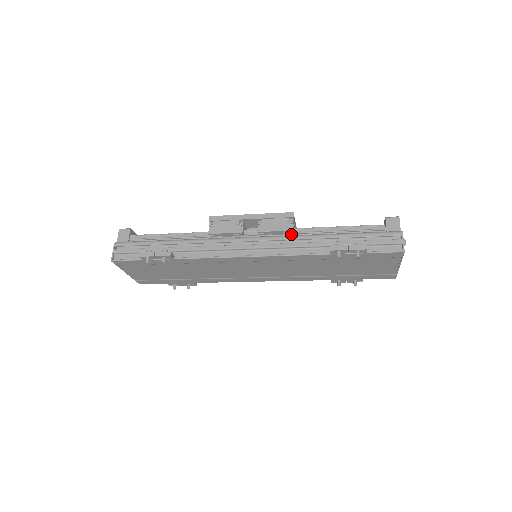
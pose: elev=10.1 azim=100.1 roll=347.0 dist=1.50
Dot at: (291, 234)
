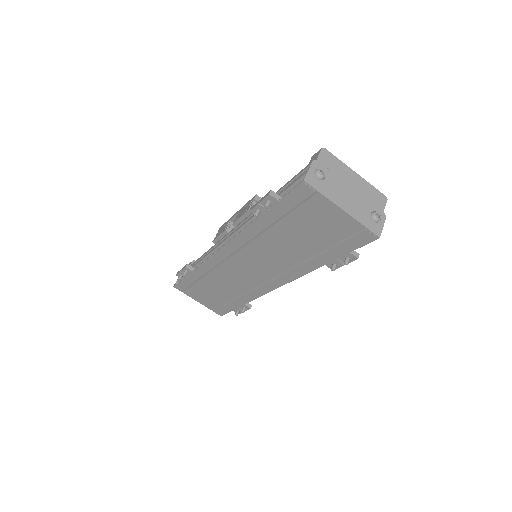
Dot at: occluded
